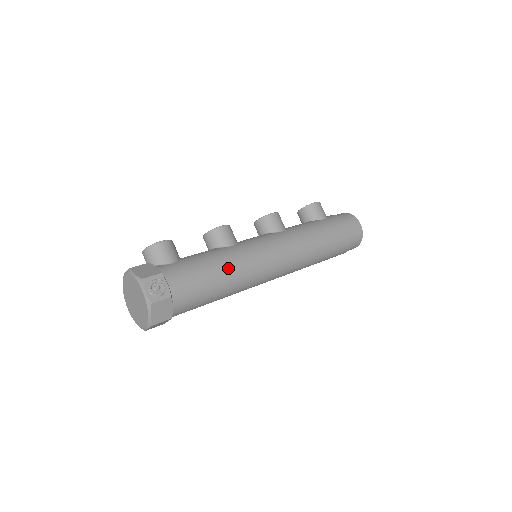
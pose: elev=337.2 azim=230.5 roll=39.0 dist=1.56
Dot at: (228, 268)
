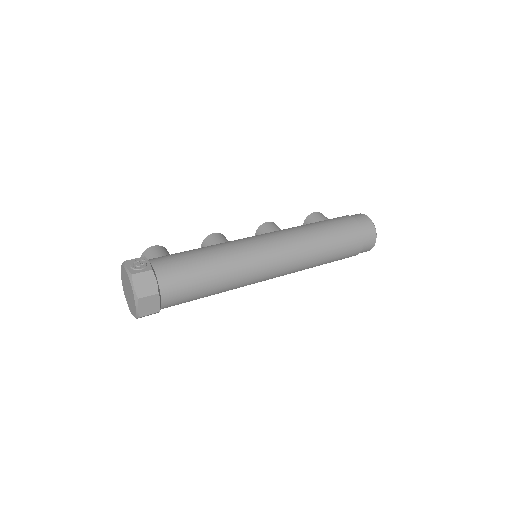
Dot at: (214, 251)
